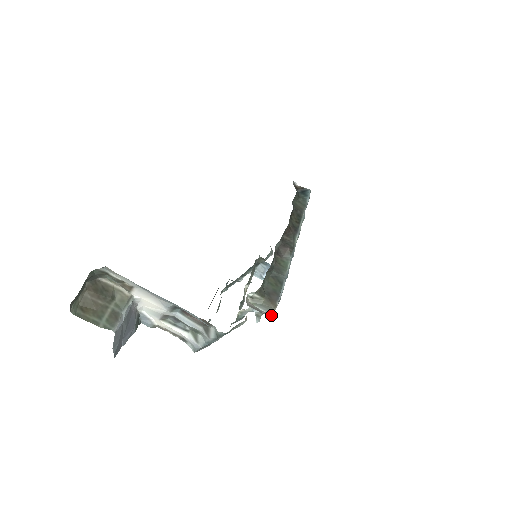
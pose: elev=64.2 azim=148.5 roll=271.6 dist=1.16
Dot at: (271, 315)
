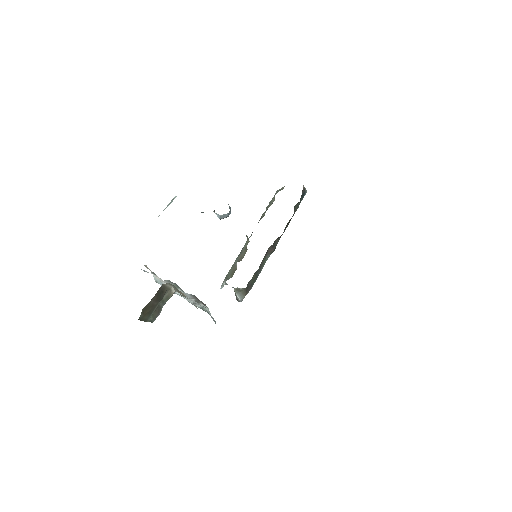
Dot at: occluded
